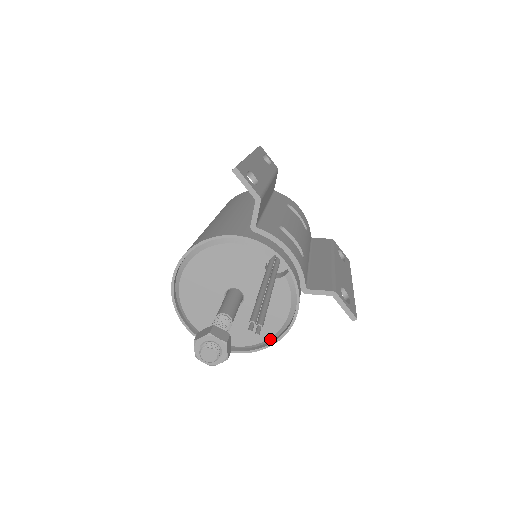
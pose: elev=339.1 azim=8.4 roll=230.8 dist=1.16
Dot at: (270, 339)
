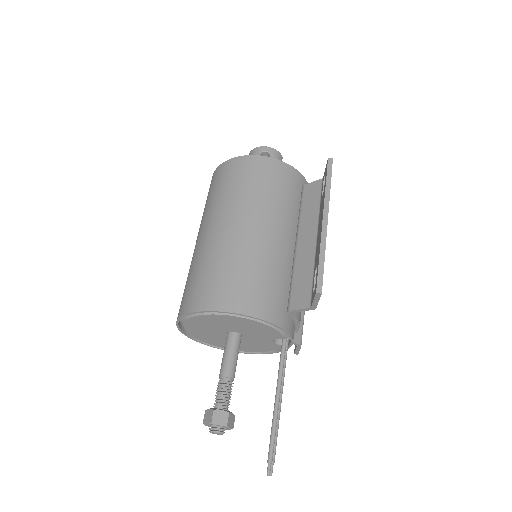
Dot at: occluded
